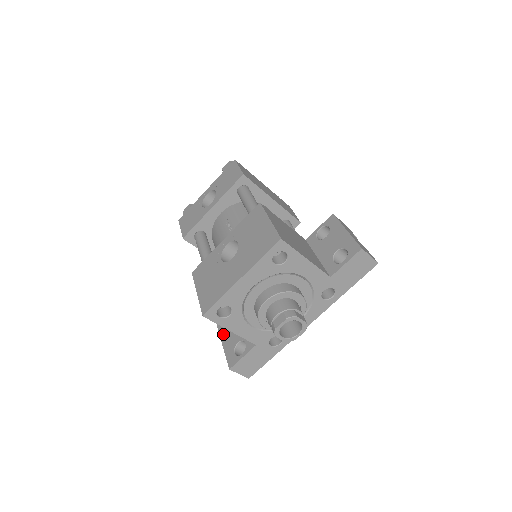
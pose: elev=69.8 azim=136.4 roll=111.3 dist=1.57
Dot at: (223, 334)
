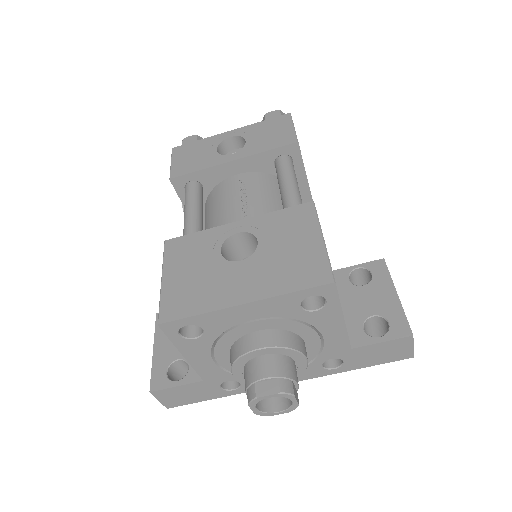
Dot at: (161, 333)
